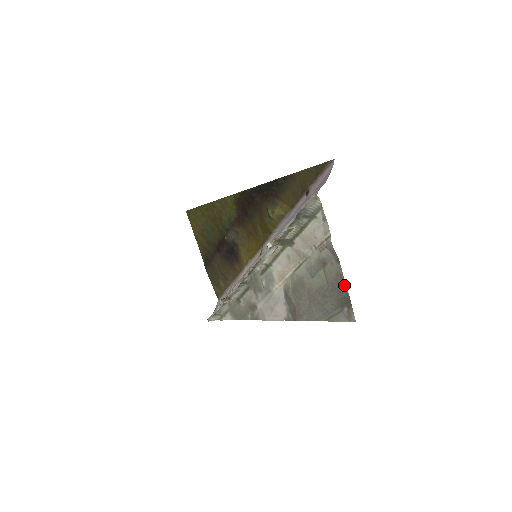
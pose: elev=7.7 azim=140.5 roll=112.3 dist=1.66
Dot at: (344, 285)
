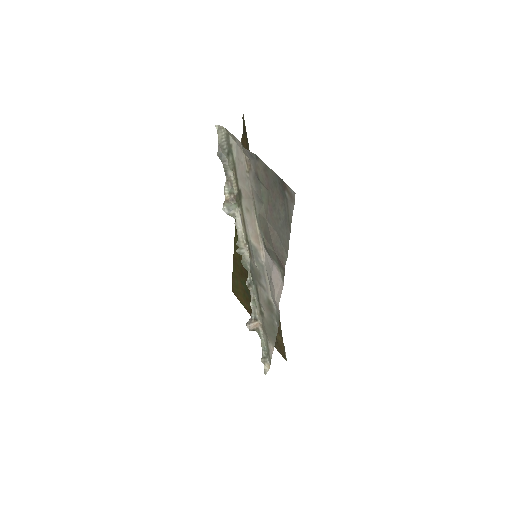
Dot at: (271, 172)
